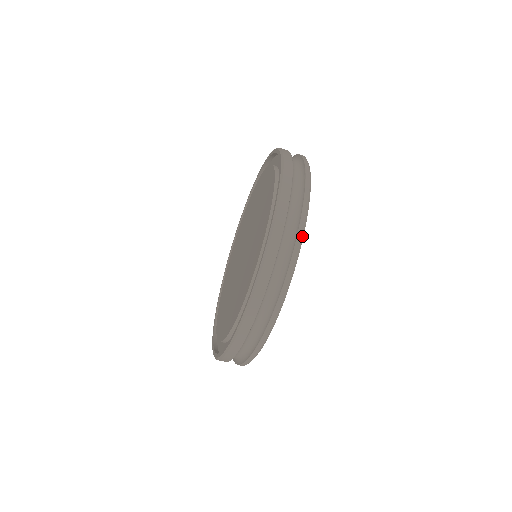
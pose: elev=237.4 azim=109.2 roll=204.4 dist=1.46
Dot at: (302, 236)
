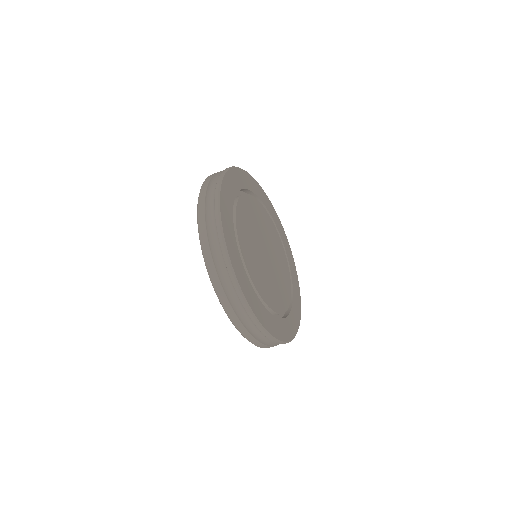
Dot at: (218, 195)
